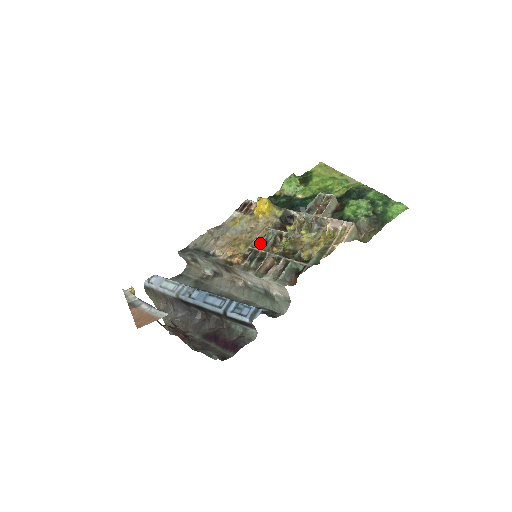
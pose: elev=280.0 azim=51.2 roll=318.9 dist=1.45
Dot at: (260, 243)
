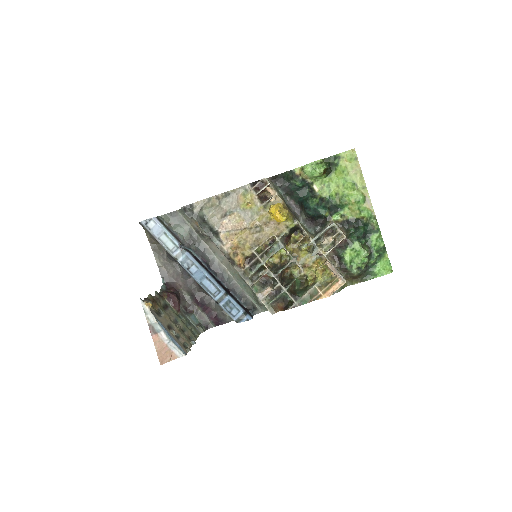
Dot at: (264, 252)
